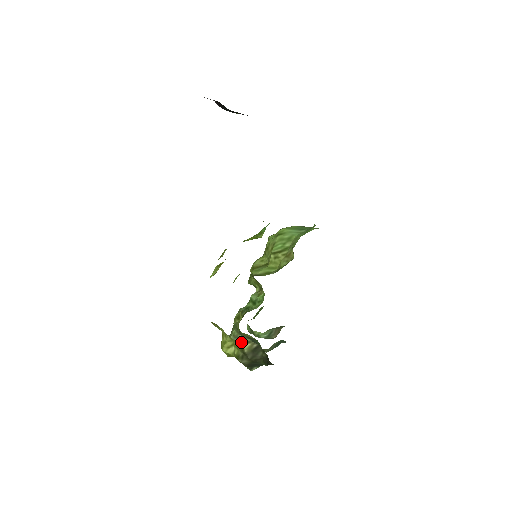
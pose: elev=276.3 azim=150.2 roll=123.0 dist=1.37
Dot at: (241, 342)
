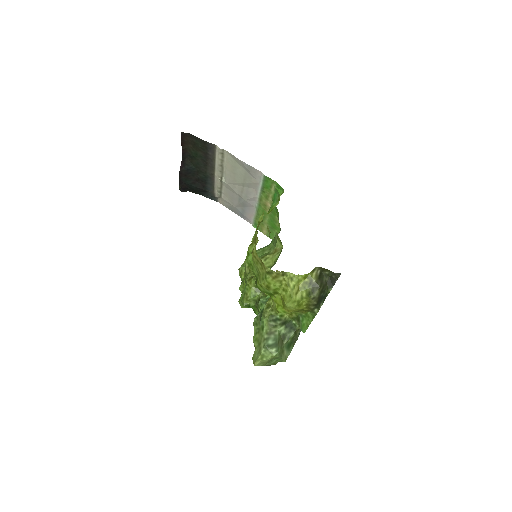
Dot at: (276, 335)
